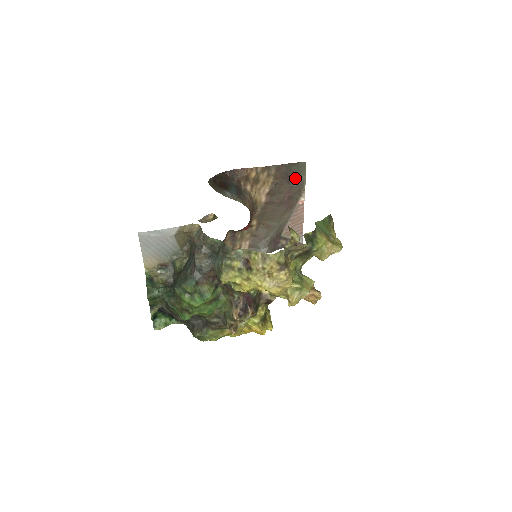
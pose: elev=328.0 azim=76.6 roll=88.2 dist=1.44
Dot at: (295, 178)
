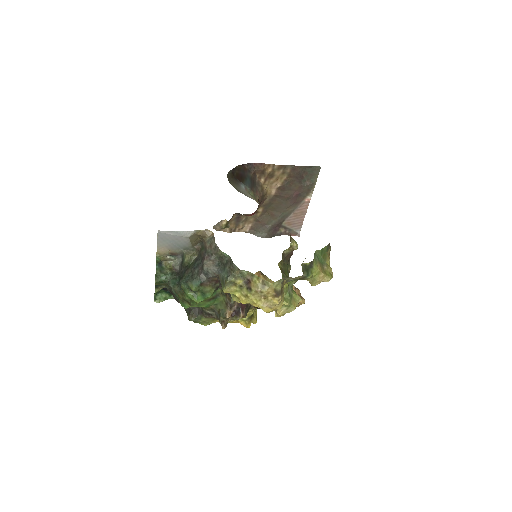
Dot at: (307, 179)
